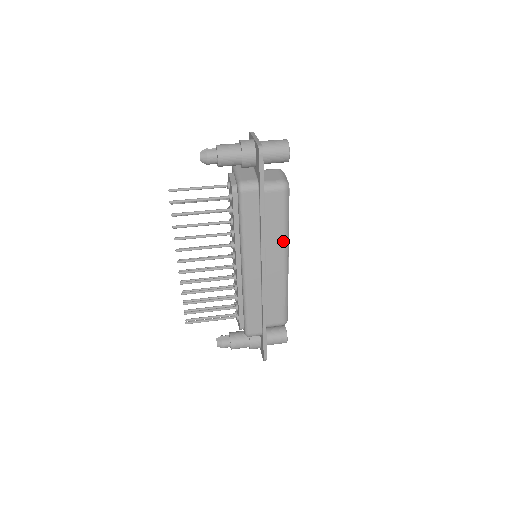
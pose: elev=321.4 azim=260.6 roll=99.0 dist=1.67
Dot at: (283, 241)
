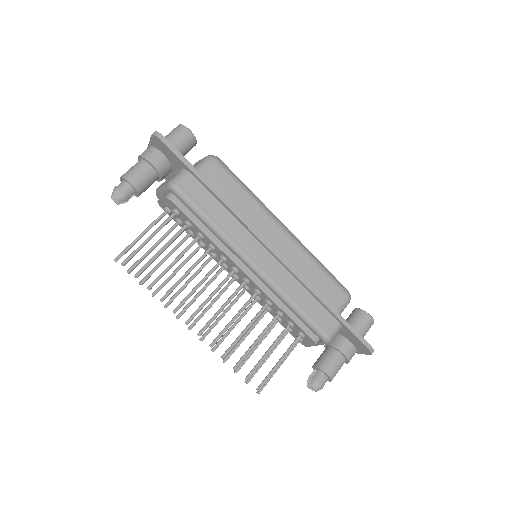
Dot at: (262, 210)
